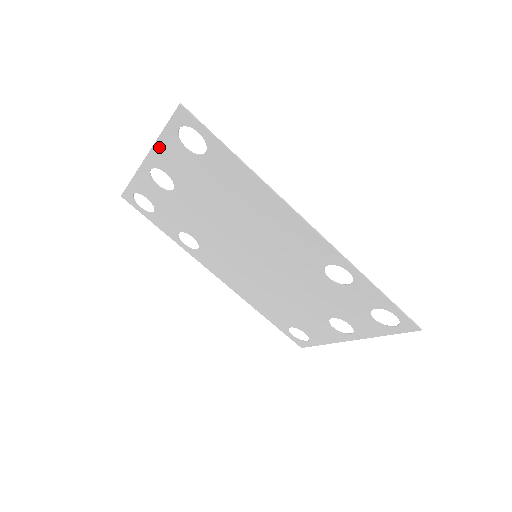
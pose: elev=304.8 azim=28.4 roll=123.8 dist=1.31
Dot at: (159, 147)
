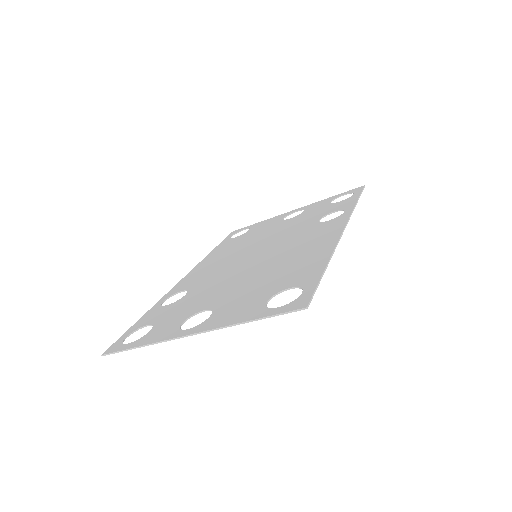
Dot at: (228, 324)
